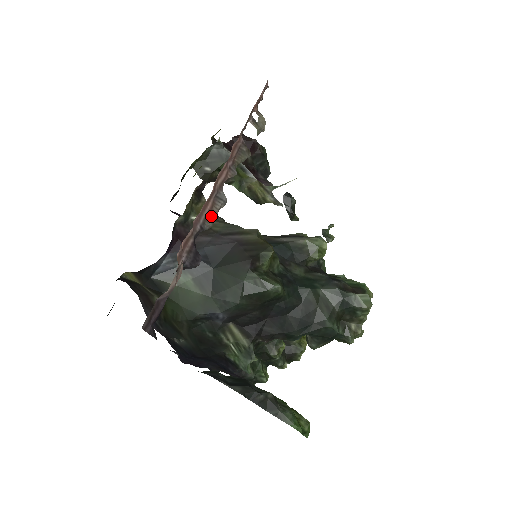
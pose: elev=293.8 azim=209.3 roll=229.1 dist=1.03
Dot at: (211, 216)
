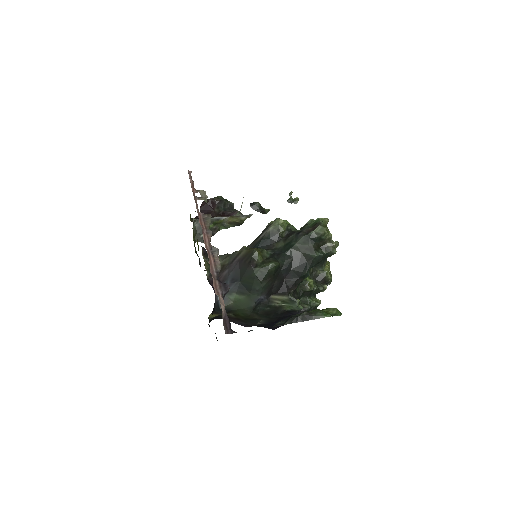
Dot at: (217, 263)
